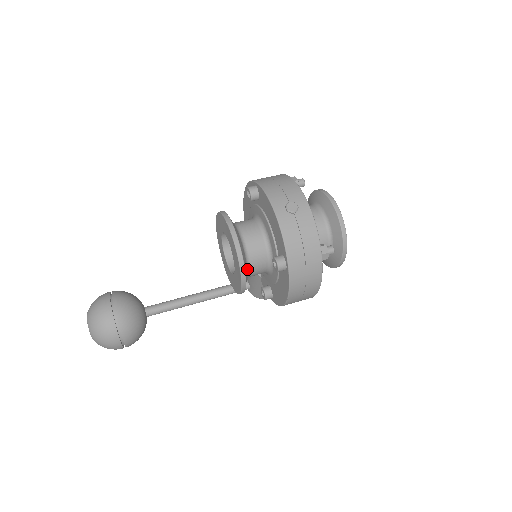
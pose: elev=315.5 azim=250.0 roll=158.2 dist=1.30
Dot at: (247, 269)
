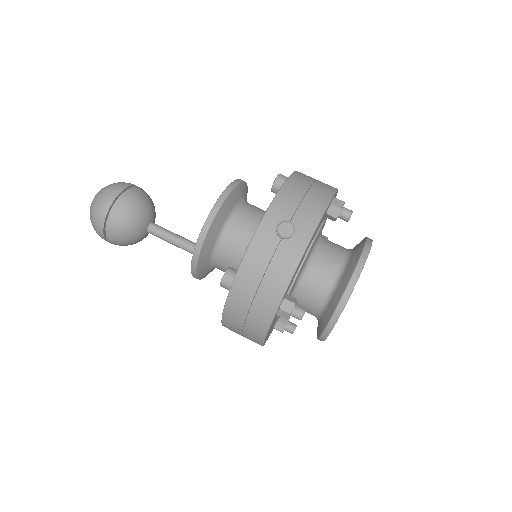
Dot at: (211, 258)
